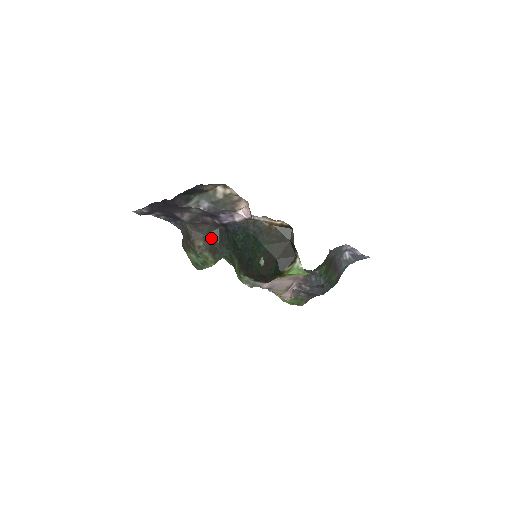
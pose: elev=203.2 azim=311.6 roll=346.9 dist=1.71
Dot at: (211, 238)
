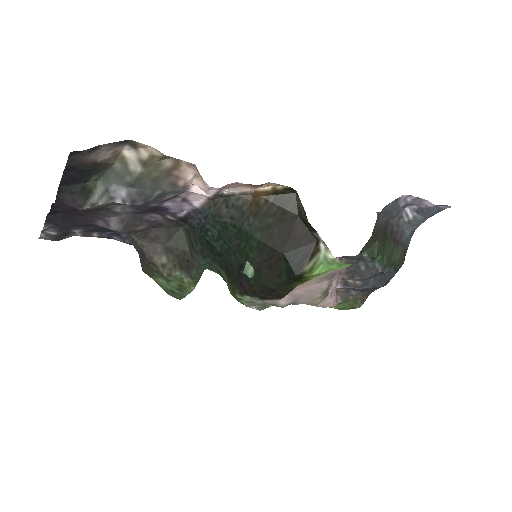
Dot at: (175, 247)
